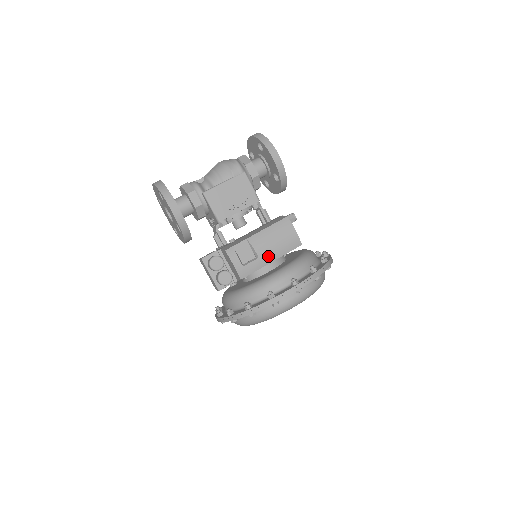
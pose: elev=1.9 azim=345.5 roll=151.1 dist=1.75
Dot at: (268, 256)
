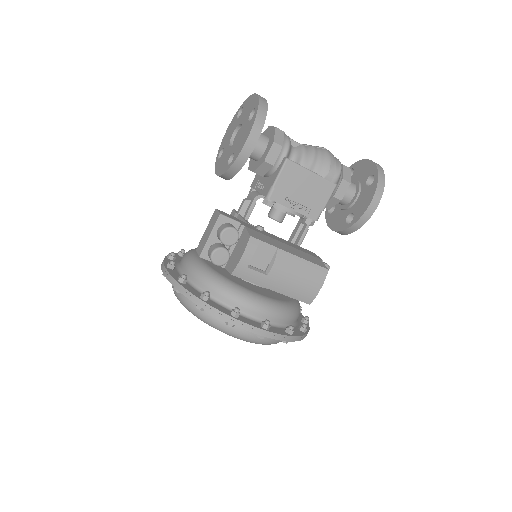
Dot at: (276, 283)
